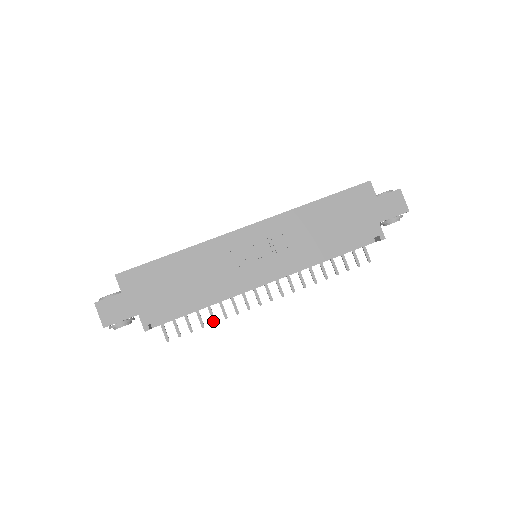
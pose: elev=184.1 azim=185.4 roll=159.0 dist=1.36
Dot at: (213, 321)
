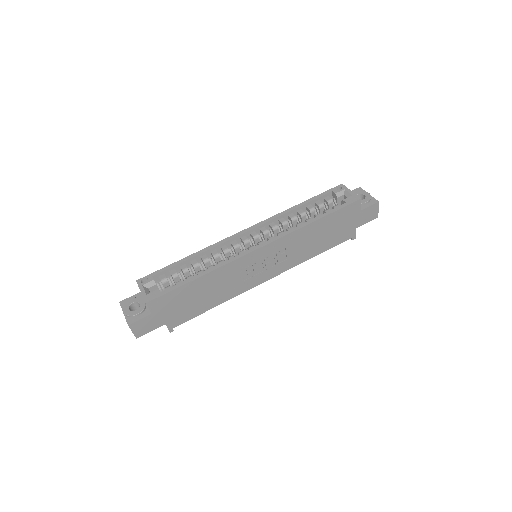
Dot at: occluded
